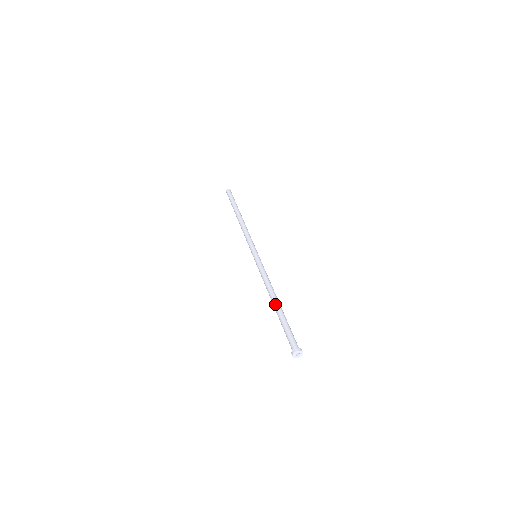
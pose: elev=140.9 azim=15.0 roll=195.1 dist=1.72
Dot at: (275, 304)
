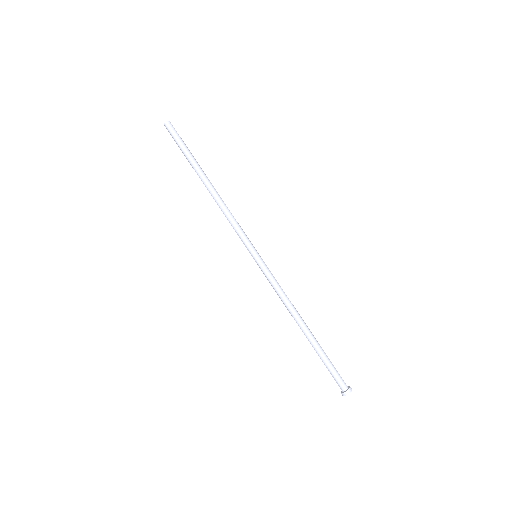
Dot at: (307, 333)
